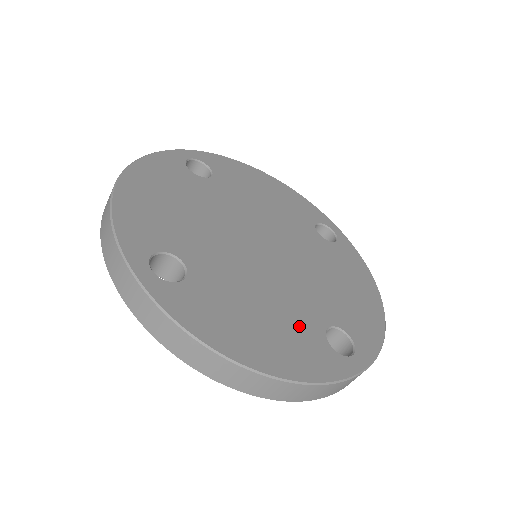
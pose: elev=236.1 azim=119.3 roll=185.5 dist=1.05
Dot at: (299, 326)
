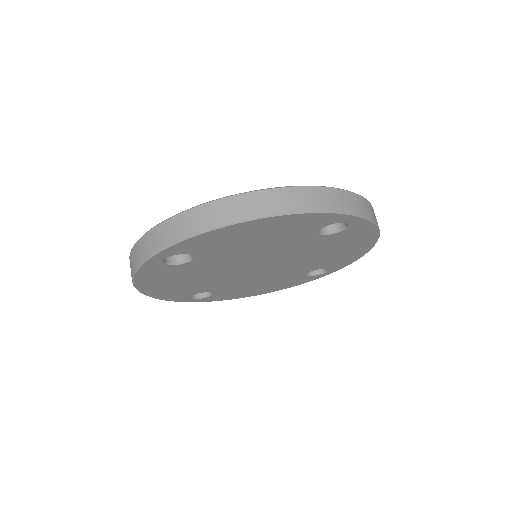
Dot at: occluded
